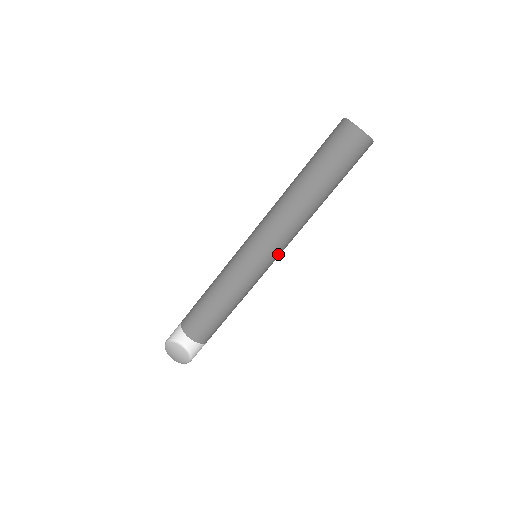
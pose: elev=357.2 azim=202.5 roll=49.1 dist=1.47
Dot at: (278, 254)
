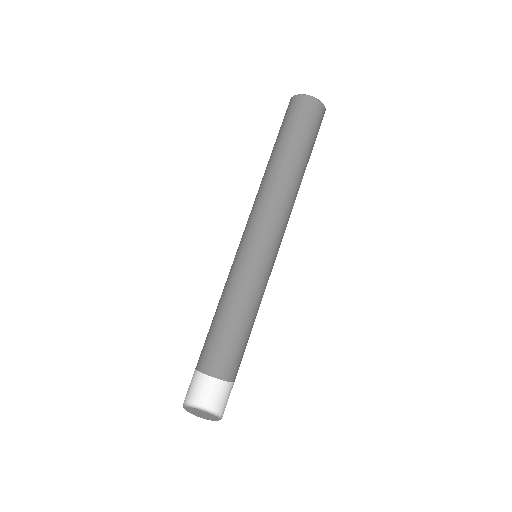
Dot at: occluded
